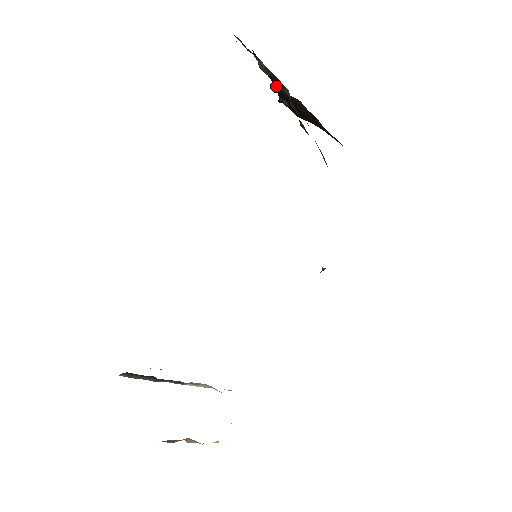
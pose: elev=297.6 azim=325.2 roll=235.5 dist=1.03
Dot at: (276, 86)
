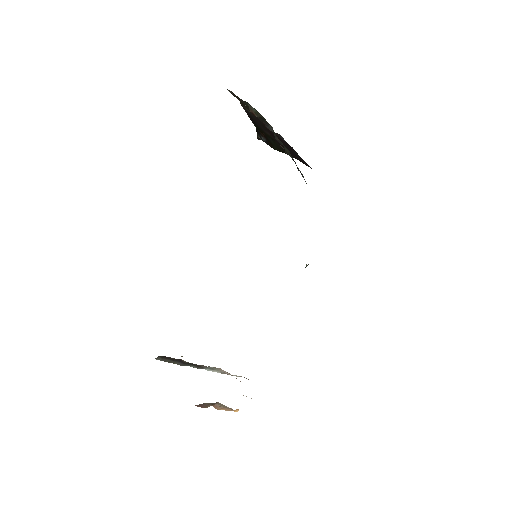
Dot at: (256, 126)
